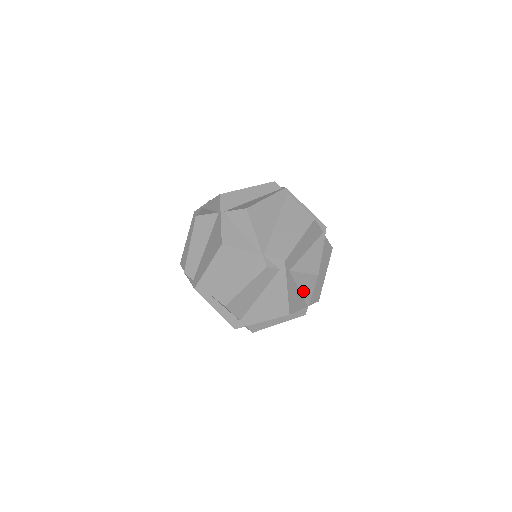
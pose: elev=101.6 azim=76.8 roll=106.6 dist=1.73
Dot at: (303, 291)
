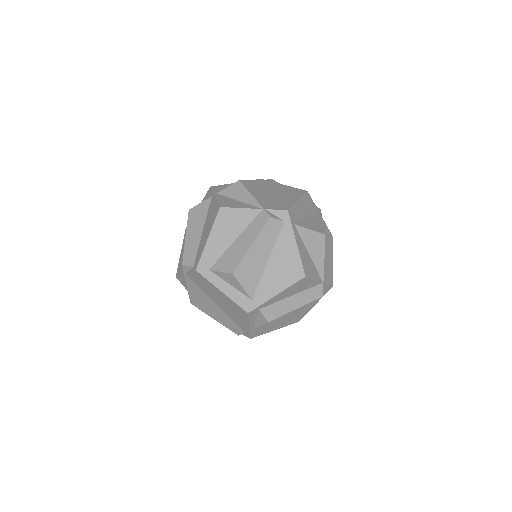
Dot at: (314, 258)
